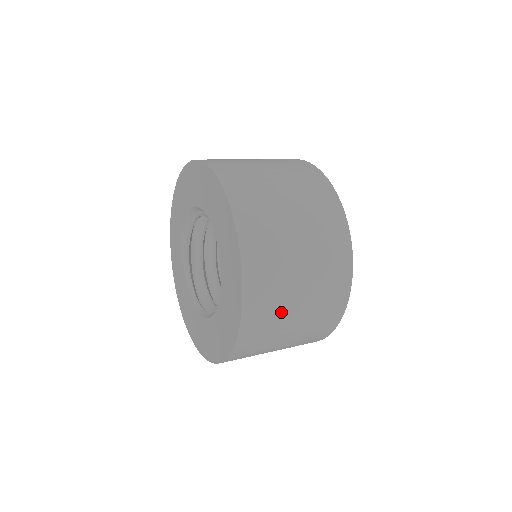
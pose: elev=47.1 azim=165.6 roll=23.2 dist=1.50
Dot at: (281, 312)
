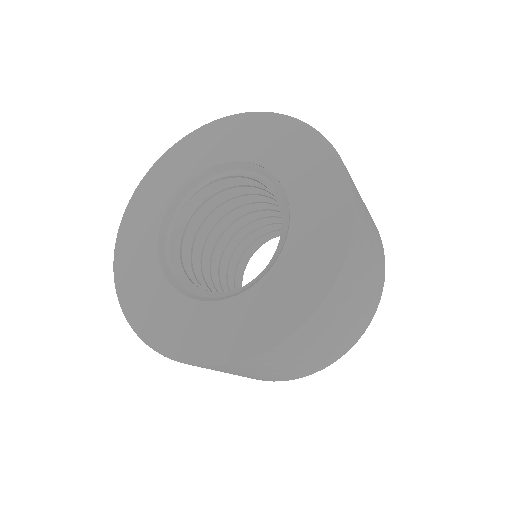
Dot at: (313, 343)
